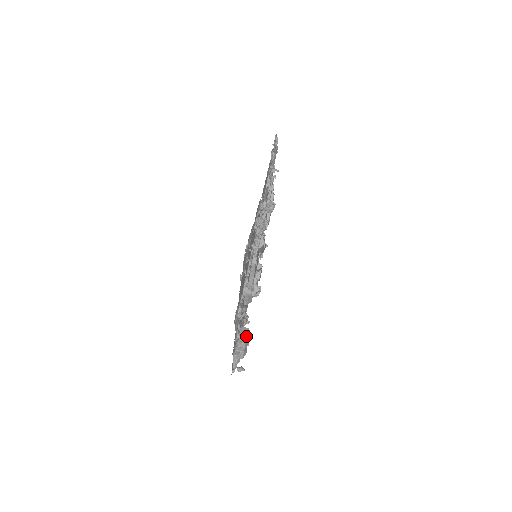
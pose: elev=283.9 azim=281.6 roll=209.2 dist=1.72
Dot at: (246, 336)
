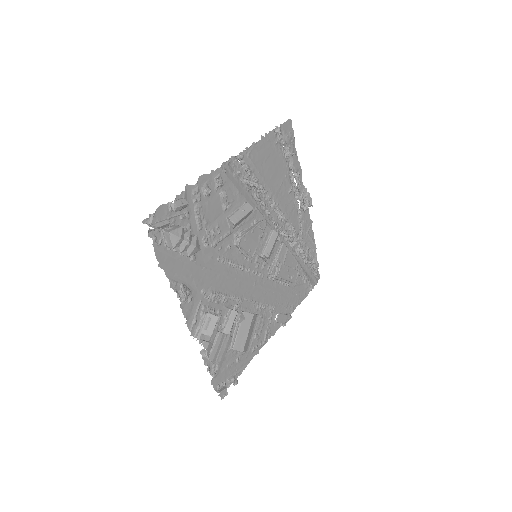
Dot at: (196, 235)
